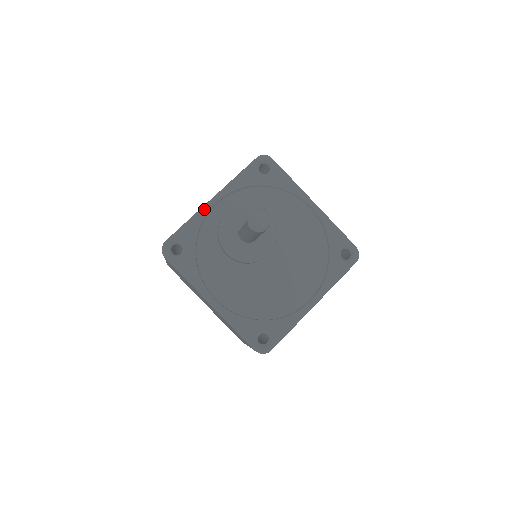
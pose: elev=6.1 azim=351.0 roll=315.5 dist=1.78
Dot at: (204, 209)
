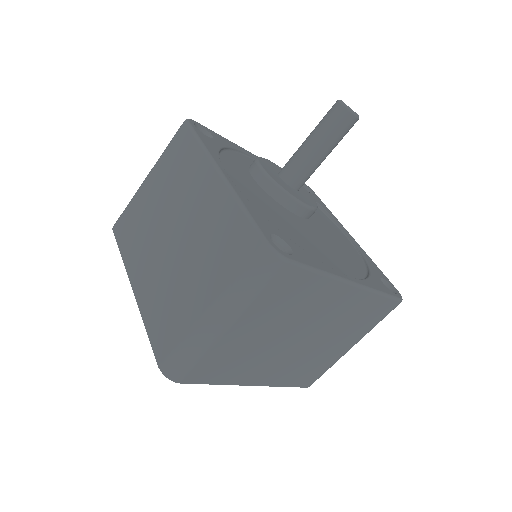
Dot at: (244, 149)
